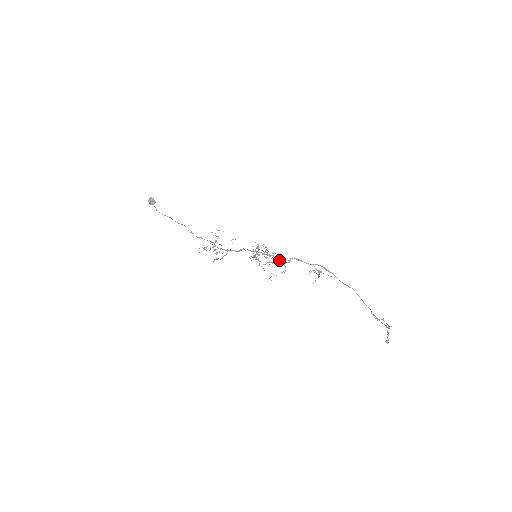
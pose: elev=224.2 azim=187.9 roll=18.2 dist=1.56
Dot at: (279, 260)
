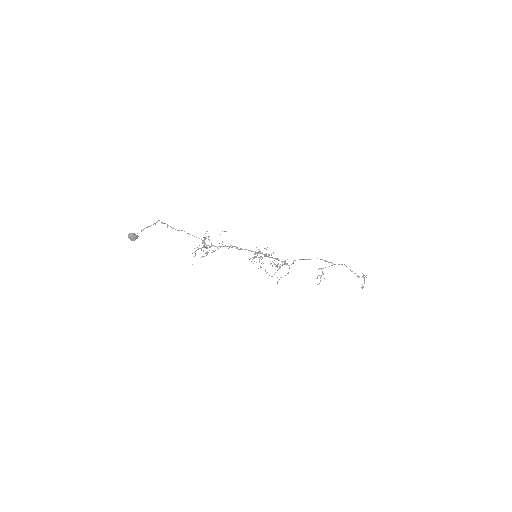
Dot at: (284, 264)
